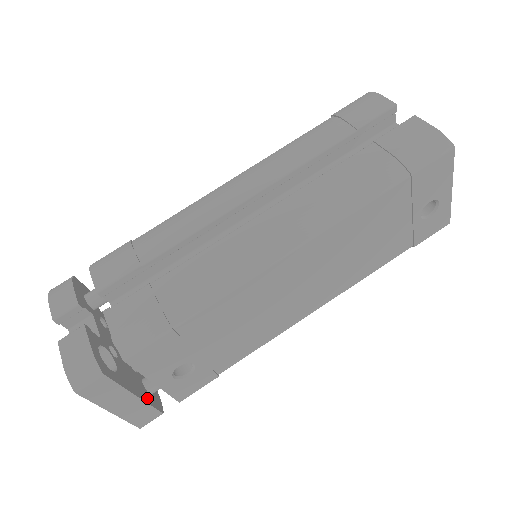
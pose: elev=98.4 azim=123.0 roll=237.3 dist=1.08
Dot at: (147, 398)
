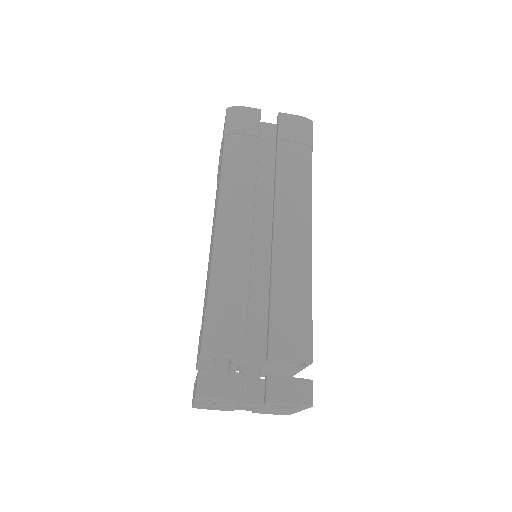
Dot at: occluded
